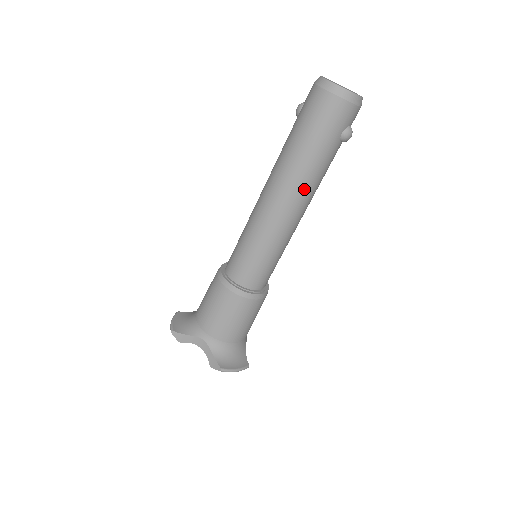
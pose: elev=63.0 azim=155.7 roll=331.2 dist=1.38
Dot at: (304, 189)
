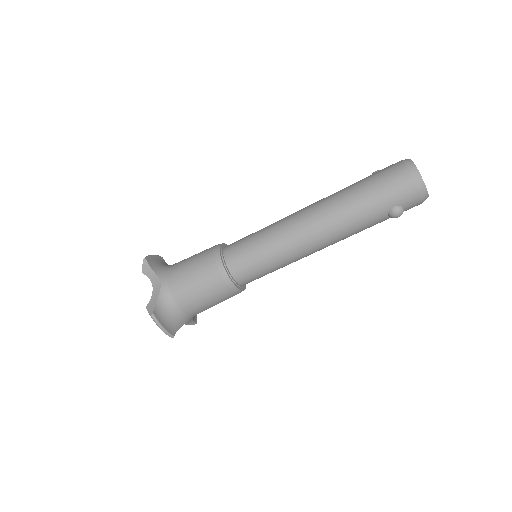
Dot at: (334, 225)
